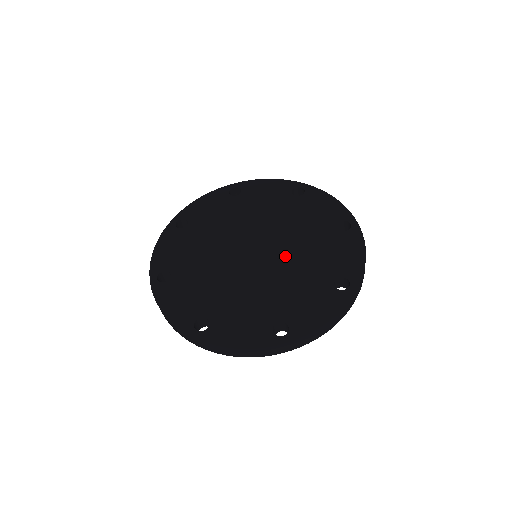
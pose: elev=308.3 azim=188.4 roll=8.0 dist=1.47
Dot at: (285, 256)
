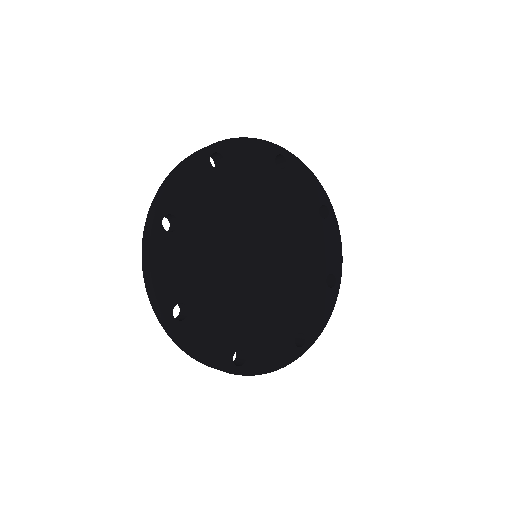
Dot at: (288, 258)
